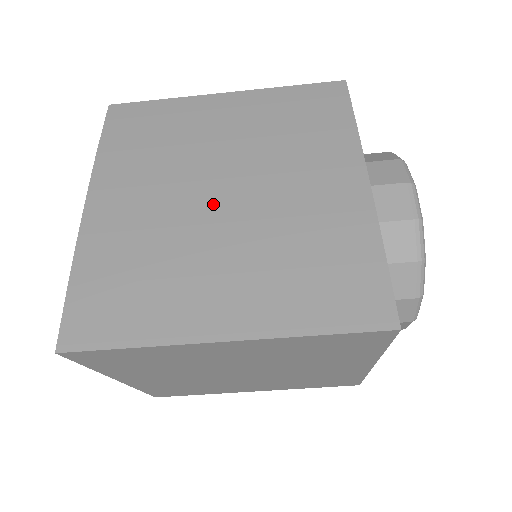
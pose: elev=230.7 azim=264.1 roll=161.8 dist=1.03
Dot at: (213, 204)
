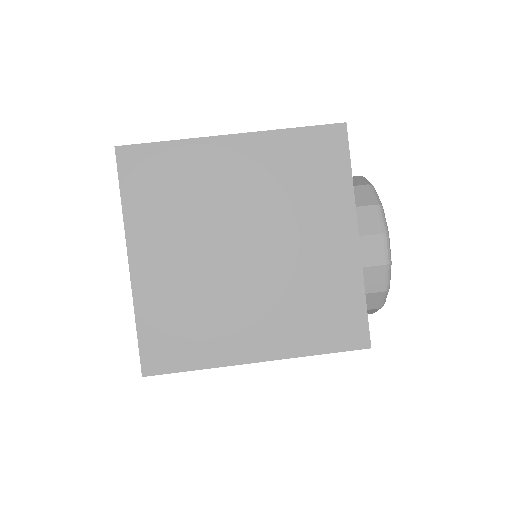
Dot at: occluded
